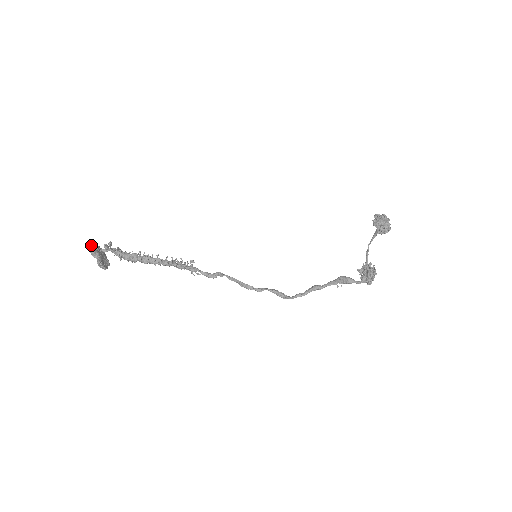
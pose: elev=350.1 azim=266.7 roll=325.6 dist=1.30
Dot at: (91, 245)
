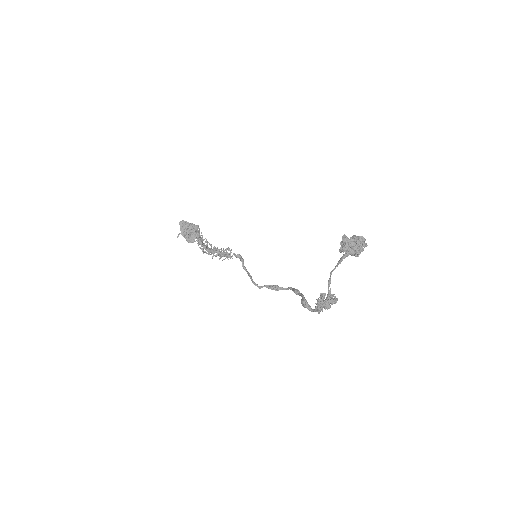
Dot at: (181, 227)
